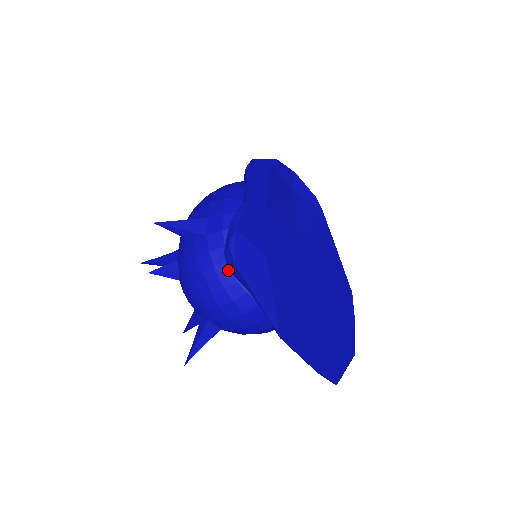
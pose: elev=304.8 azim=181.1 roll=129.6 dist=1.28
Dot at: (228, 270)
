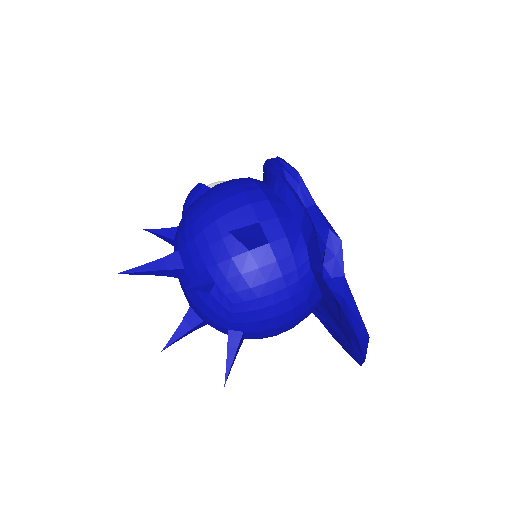
Dot at: (297, 279)
